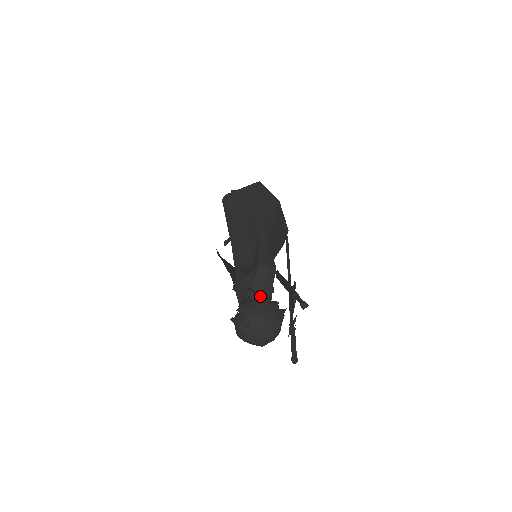
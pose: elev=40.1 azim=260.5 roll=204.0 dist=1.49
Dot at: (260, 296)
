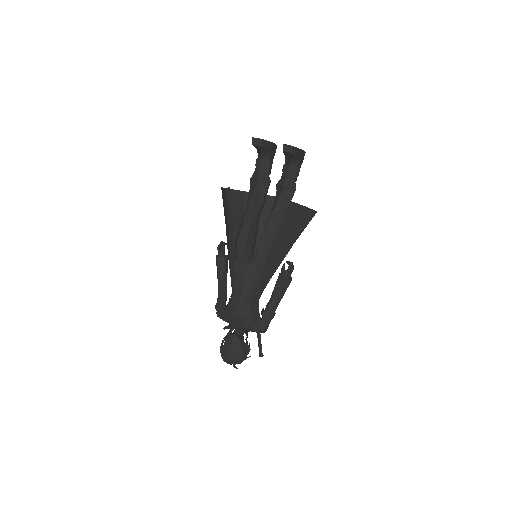
Dot at: occluded
